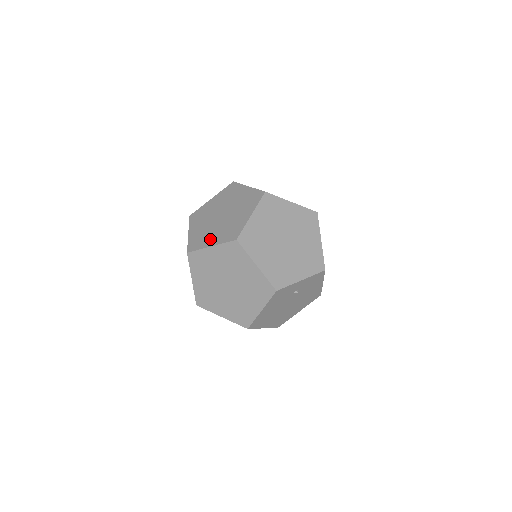
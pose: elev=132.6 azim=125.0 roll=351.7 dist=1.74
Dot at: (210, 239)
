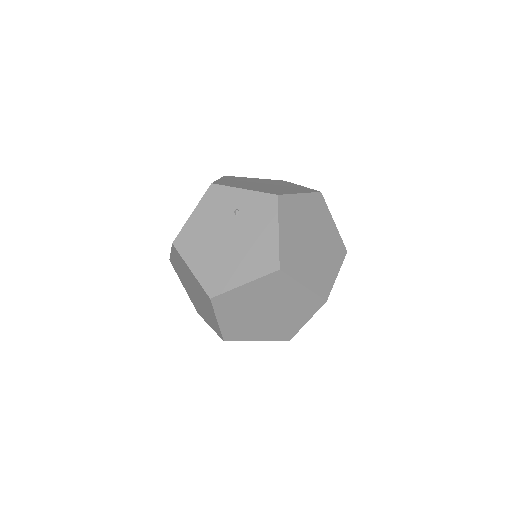
Dot at: occluded
